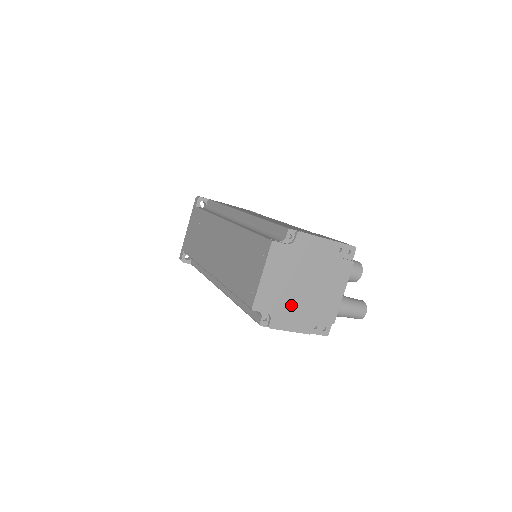
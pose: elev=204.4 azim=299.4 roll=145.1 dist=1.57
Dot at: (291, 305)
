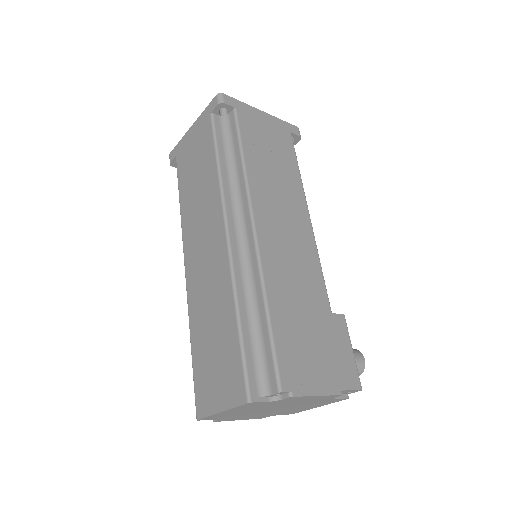
Dot at: (248, 415)
